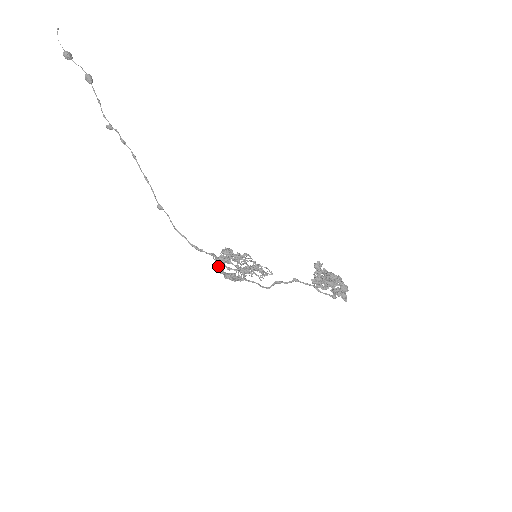
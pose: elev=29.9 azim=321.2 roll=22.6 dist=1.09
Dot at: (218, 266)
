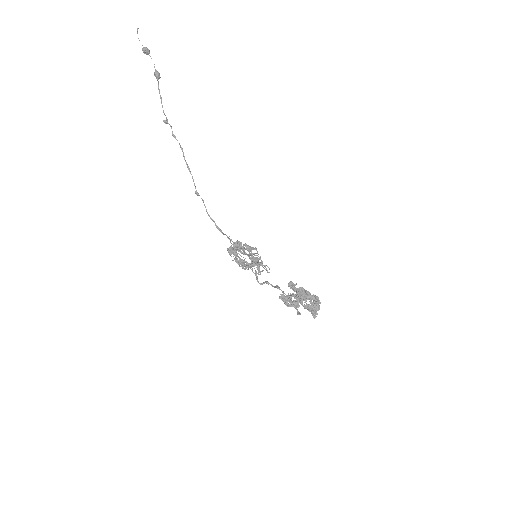
Dot at: occluded
